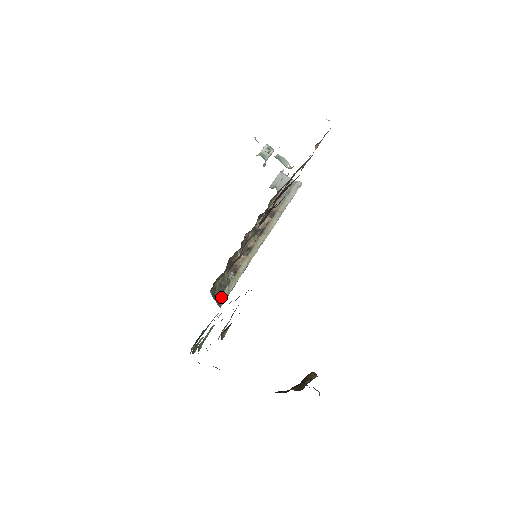
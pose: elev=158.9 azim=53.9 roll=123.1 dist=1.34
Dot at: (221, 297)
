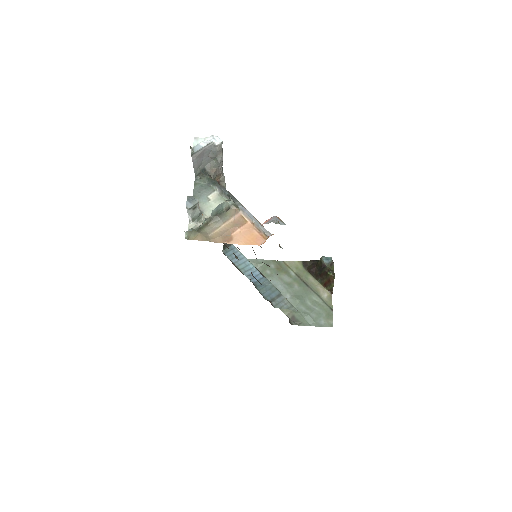
Dot at: occluded
